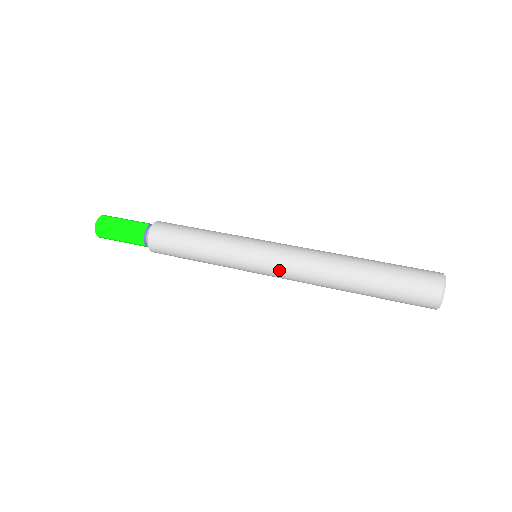
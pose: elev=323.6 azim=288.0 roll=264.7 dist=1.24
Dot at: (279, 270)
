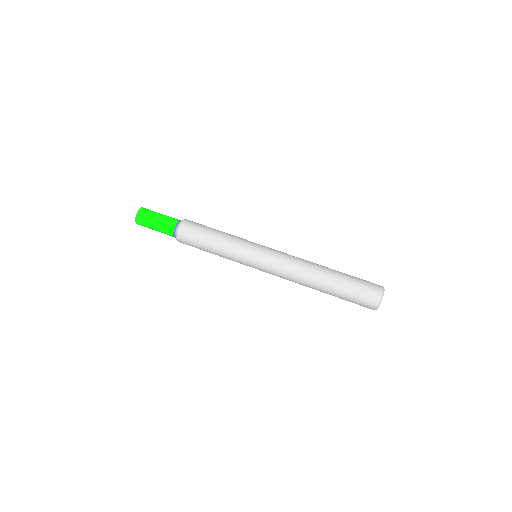
Dot at: occluded
